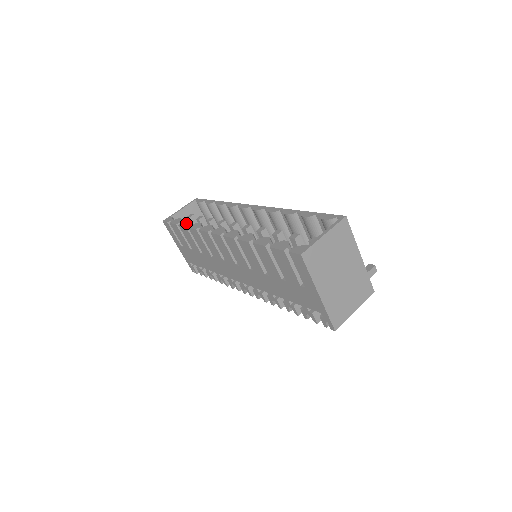
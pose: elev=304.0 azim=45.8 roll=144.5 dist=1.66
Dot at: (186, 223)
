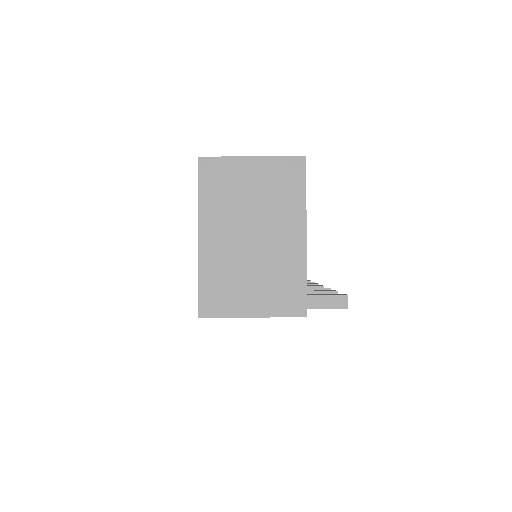
Dot at: occluded
